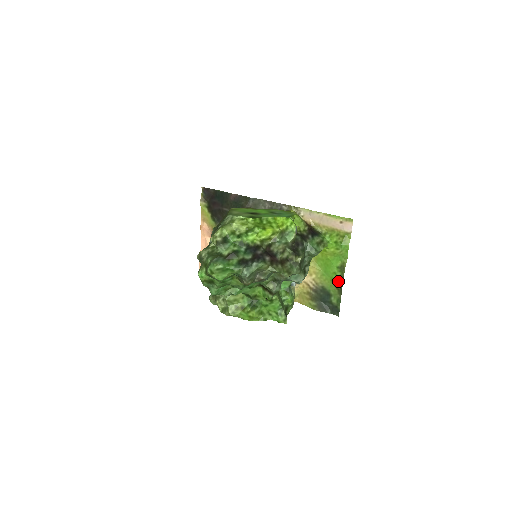
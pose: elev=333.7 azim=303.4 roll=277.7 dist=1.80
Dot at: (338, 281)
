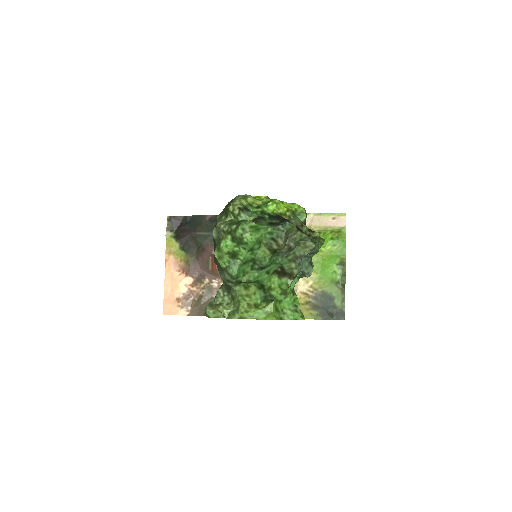
Dot at: (339, 280)
